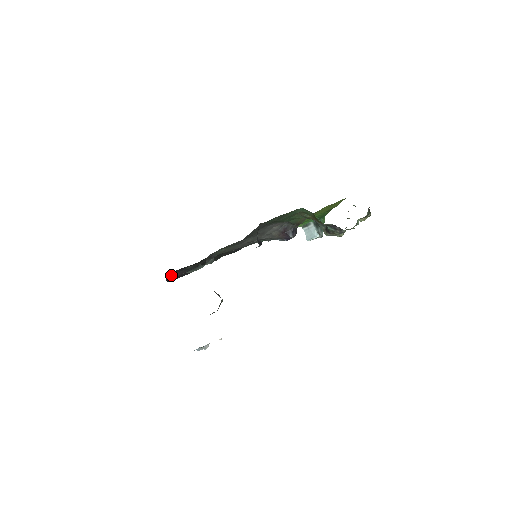
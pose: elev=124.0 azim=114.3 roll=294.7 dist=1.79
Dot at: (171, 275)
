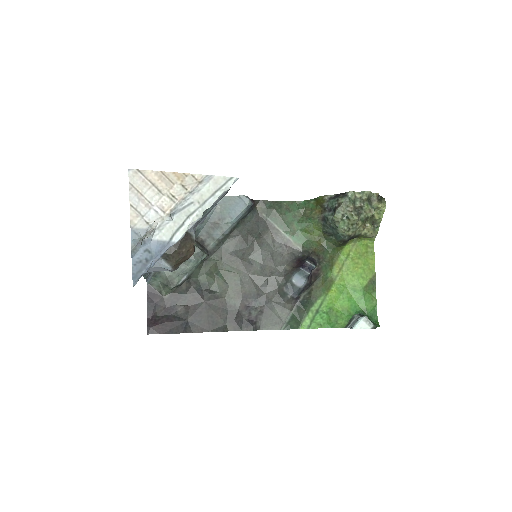
Dot at: (155, 317)
